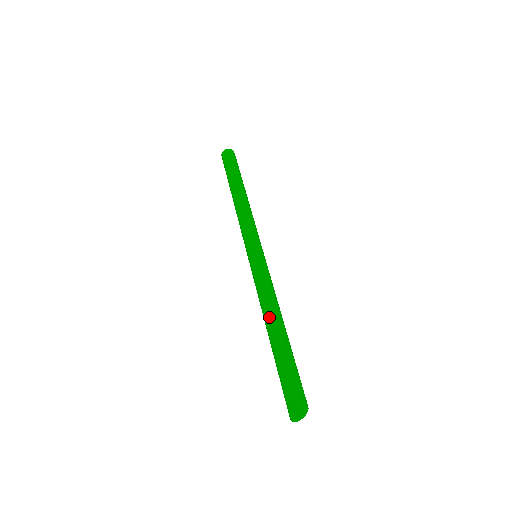
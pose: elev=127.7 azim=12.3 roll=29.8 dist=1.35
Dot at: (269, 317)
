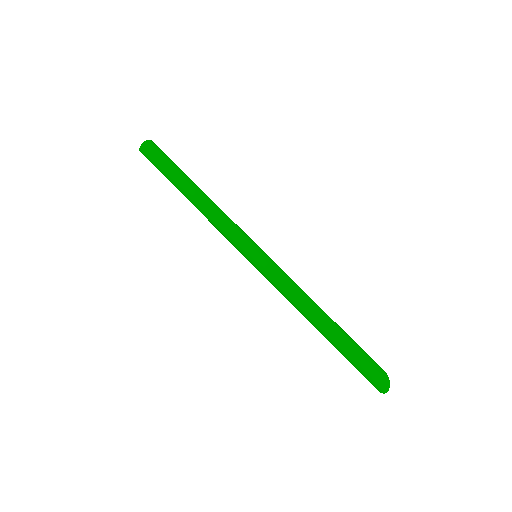
Dot at: (309, 316)
